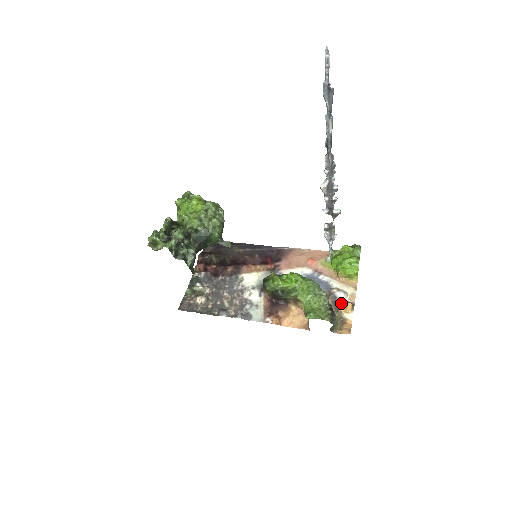
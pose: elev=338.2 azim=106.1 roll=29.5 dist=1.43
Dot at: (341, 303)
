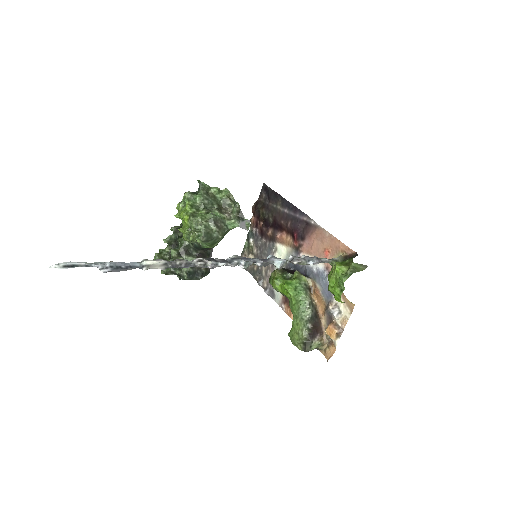
Dot at: (328, 326)
